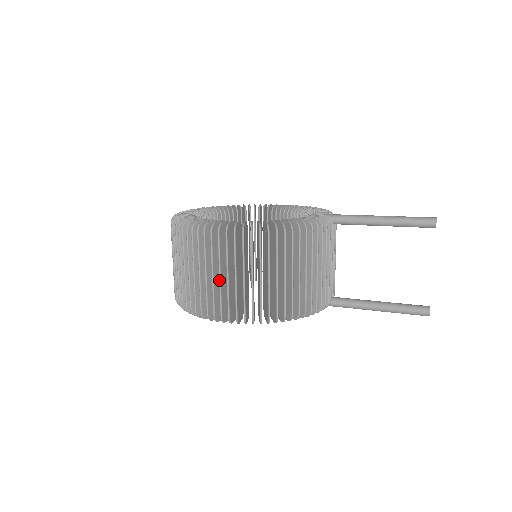
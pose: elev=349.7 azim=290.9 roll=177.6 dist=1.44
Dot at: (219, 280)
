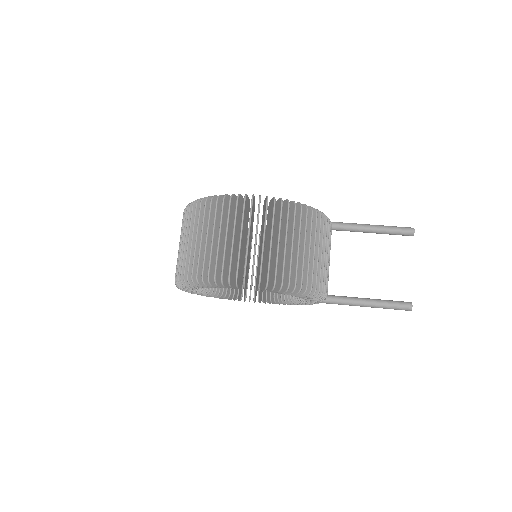
Dot at: (247, 243)
